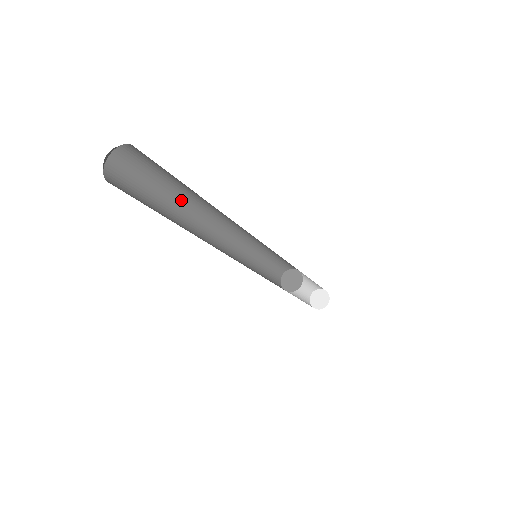
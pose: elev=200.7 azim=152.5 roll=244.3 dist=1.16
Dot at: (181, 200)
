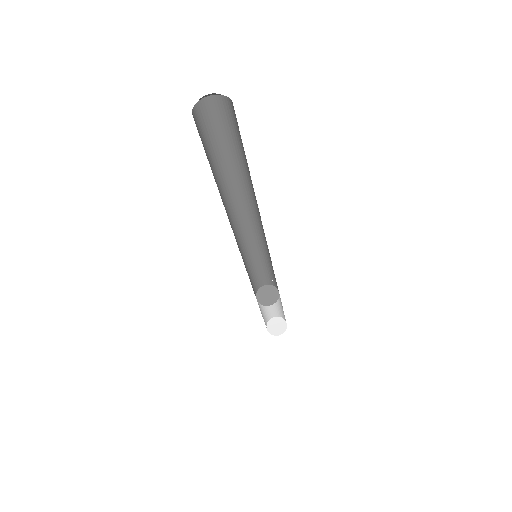
Dot at: (217, 183)
